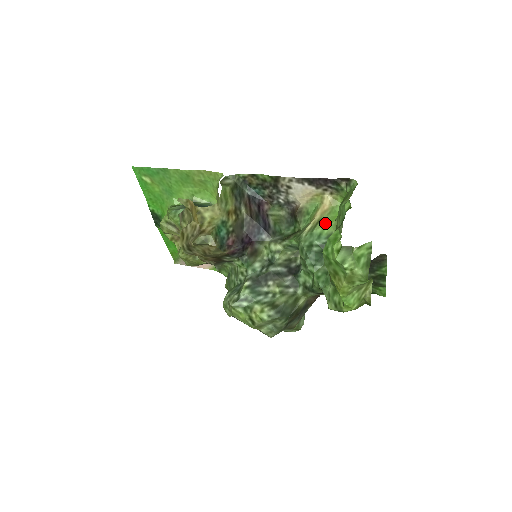
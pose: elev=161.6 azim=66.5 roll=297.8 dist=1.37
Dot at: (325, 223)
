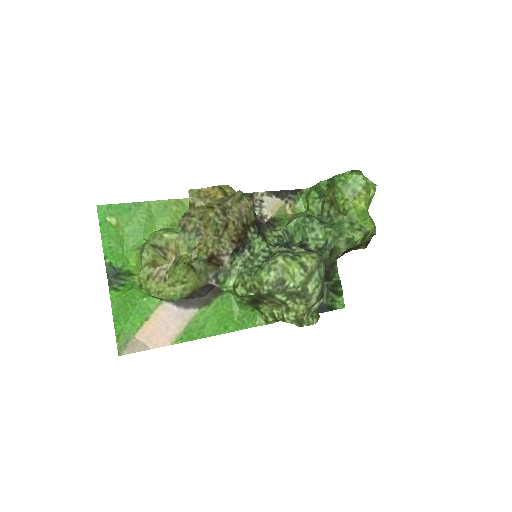
Dot at: occluded
